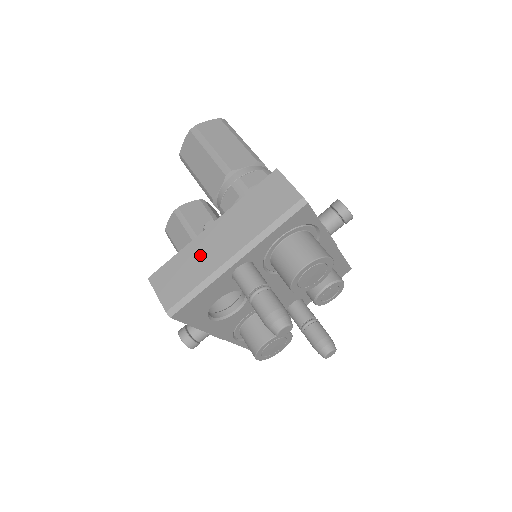
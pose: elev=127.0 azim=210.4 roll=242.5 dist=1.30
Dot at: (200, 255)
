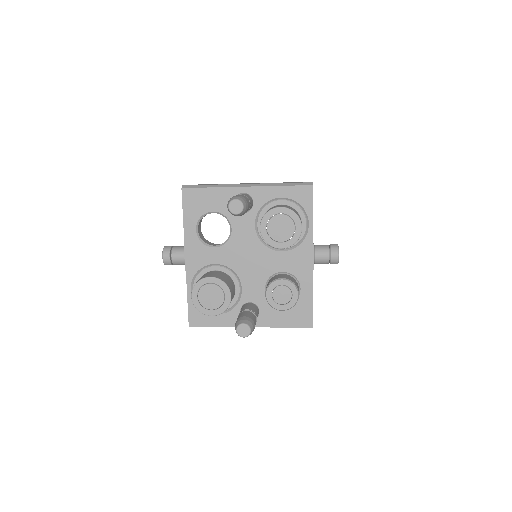
Dot at: occluded
